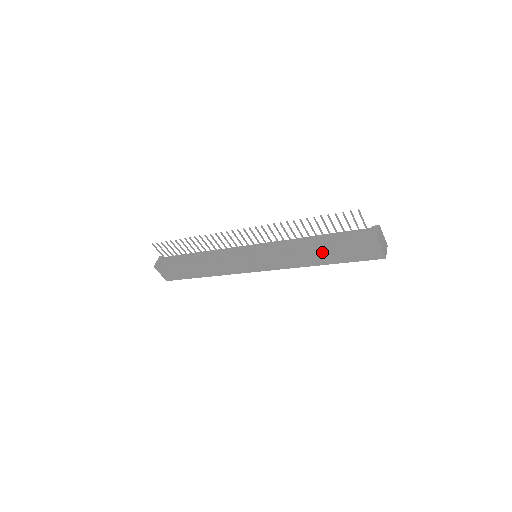
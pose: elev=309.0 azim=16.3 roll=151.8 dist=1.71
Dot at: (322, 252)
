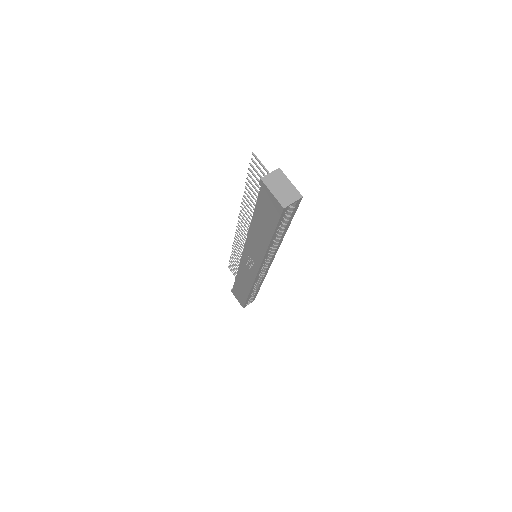
Dot at: (257, 223)
